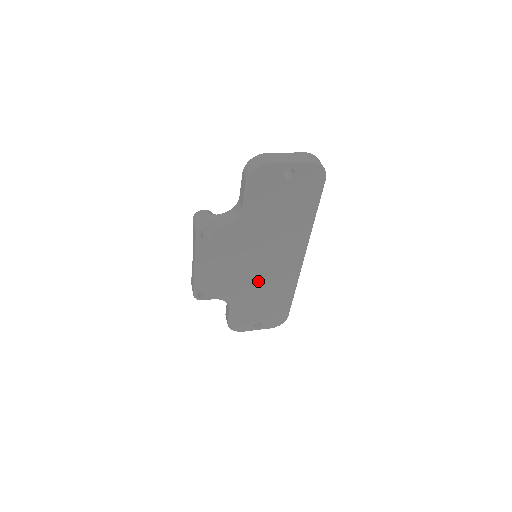
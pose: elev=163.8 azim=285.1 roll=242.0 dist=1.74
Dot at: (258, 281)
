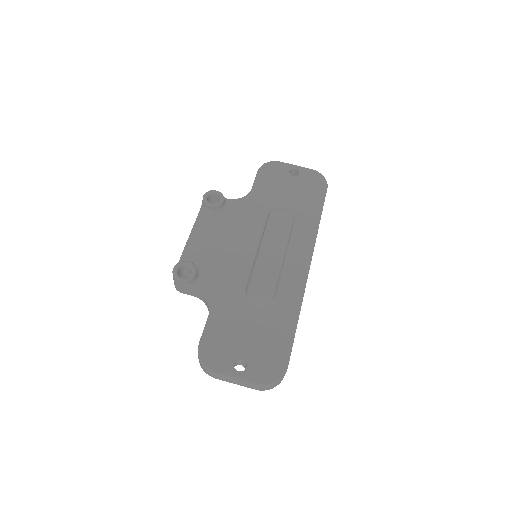
Dot at: occluded
